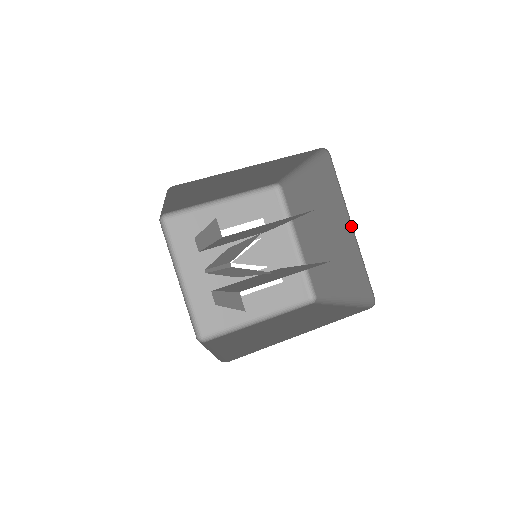
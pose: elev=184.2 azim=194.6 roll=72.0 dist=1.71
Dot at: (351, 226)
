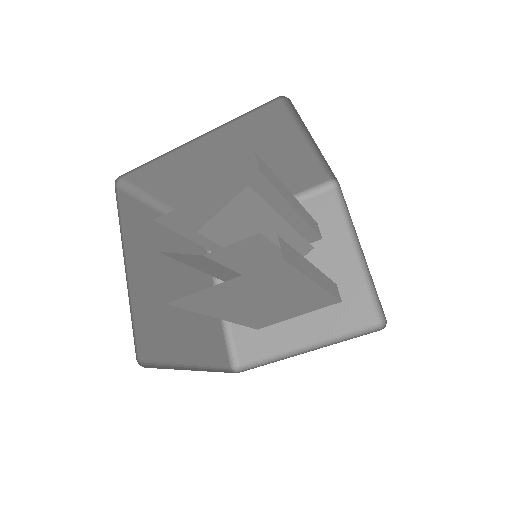
Dot at: occluded
